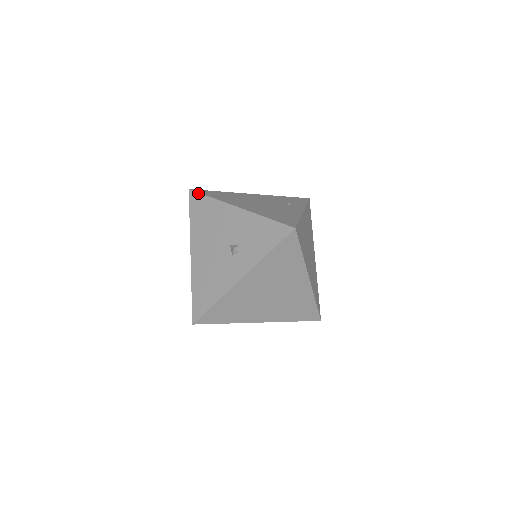
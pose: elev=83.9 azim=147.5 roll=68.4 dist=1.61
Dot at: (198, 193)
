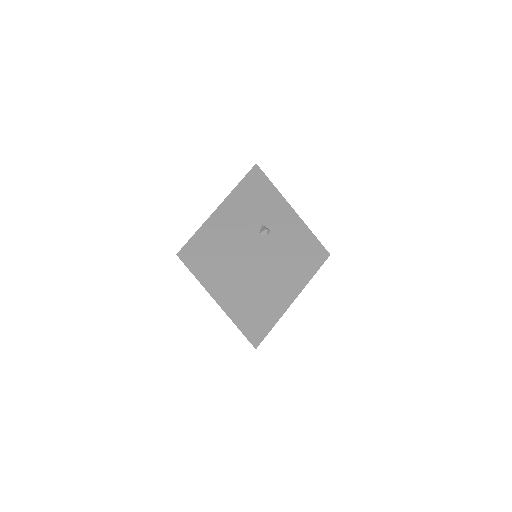
Dot at: (263, 172)
